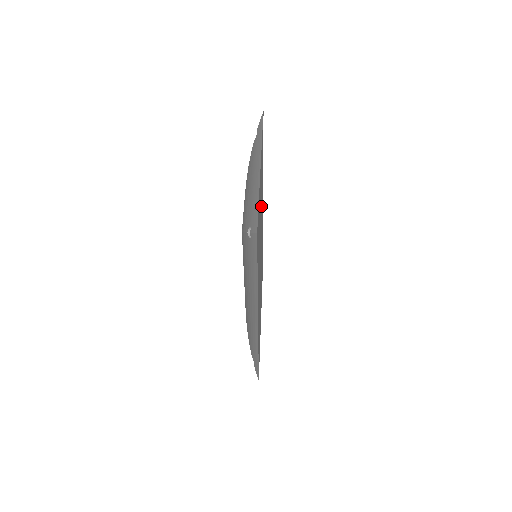
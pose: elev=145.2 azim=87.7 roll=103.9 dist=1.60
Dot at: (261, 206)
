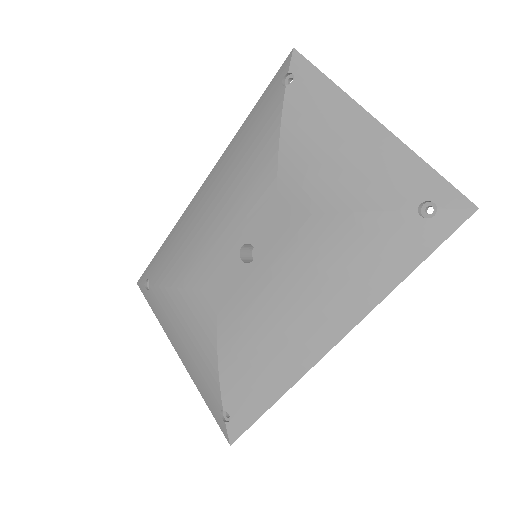
Dot at: occluded
